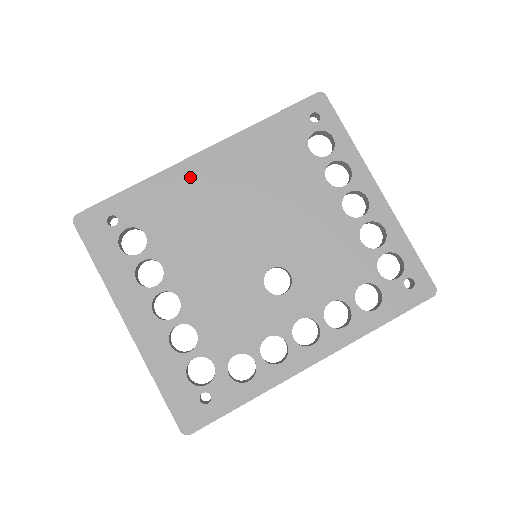
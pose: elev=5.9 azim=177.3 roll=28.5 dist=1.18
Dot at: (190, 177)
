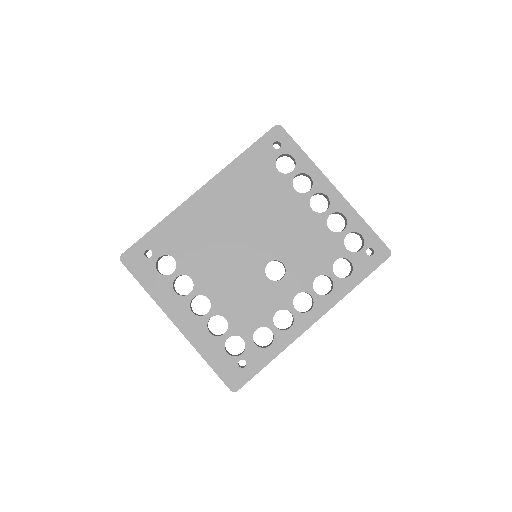
Dot at: (196, 210)
